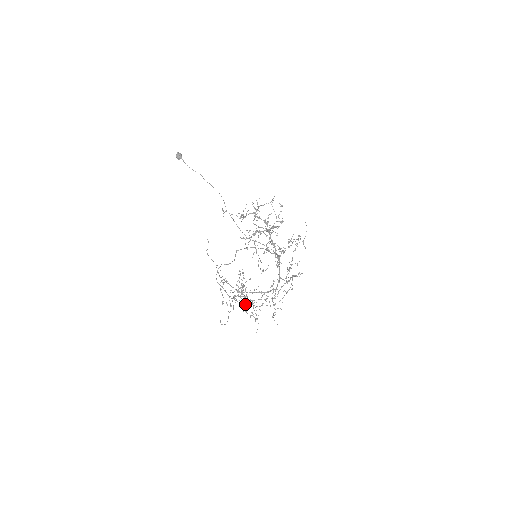
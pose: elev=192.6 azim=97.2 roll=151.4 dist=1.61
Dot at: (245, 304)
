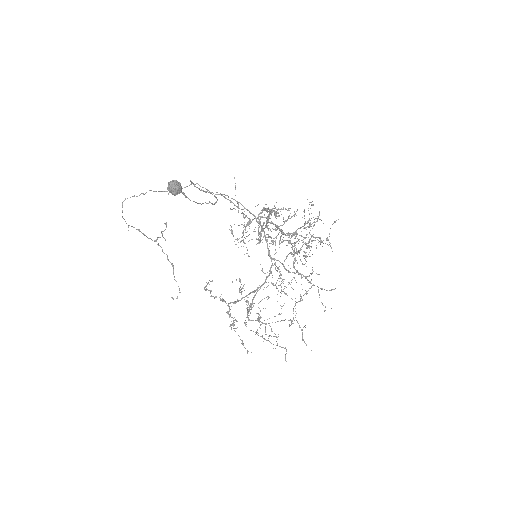
Dot at: (163, 231)
